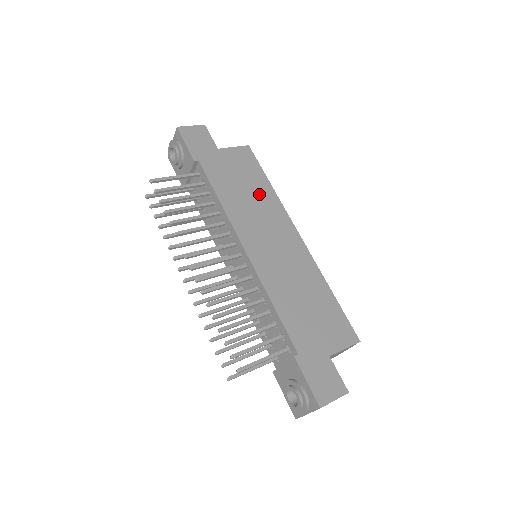
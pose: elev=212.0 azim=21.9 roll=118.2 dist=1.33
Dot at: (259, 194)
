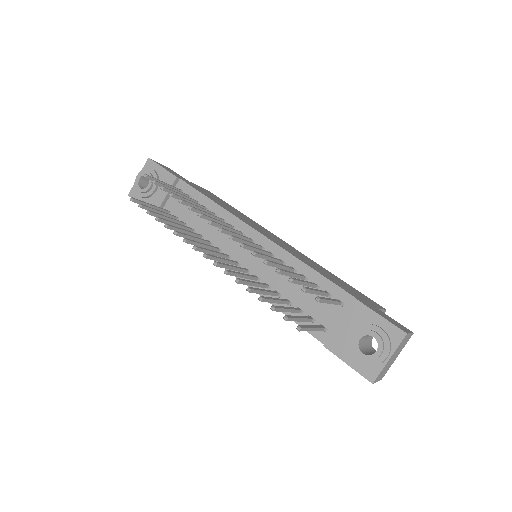
Dot at: (239, 213)
